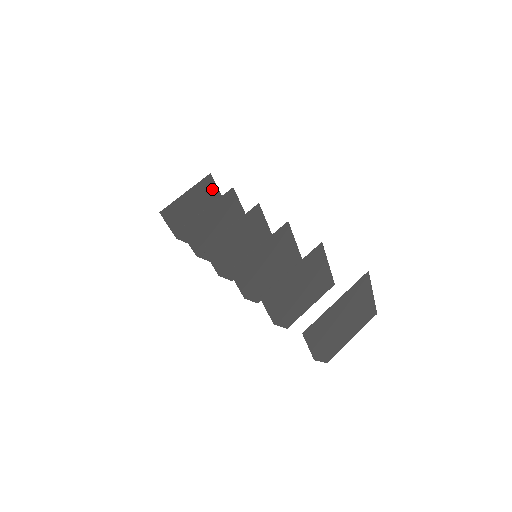
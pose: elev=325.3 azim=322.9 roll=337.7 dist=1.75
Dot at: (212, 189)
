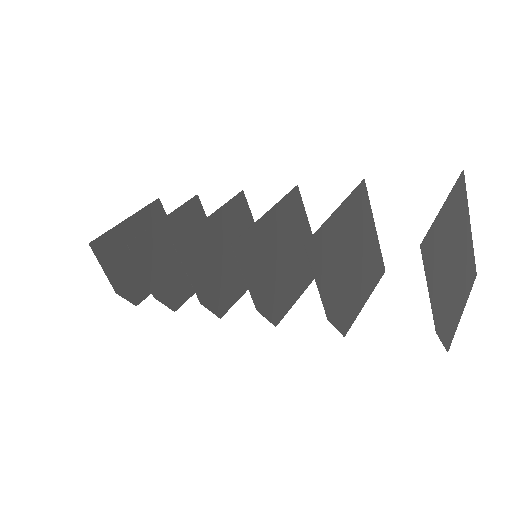
Dot at: occluded
